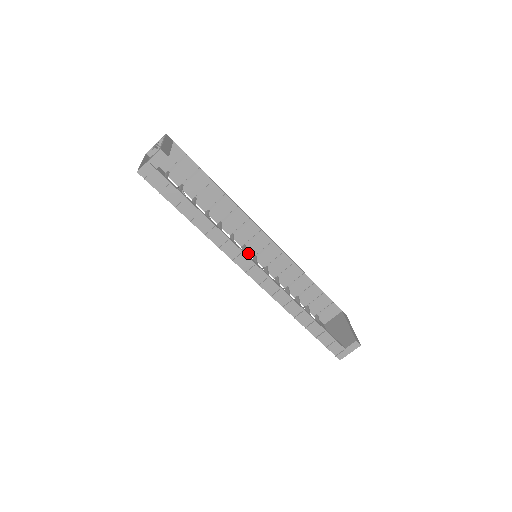
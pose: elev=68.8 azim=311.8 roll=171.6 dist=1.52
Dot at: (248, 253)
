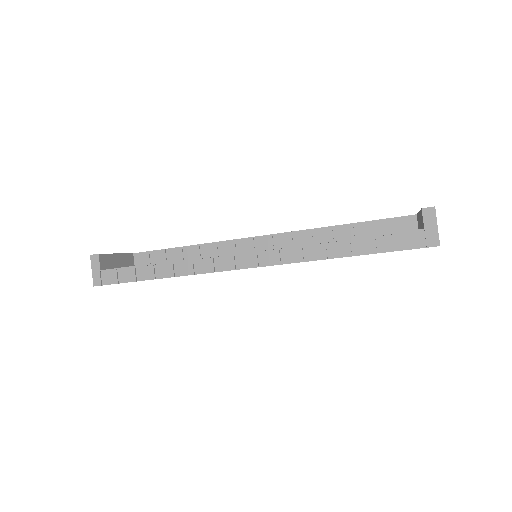
Dot at: occluded
